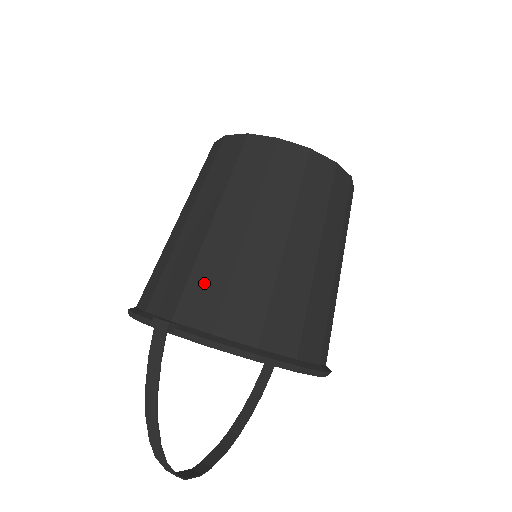
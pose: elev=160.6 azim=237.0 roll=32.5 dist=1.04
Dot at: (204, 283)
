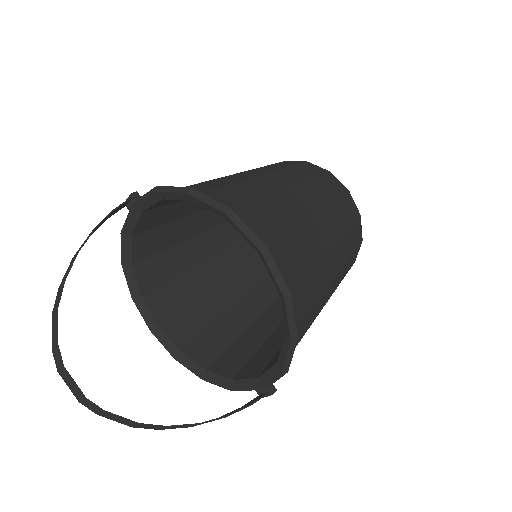
Dot at: occluded
